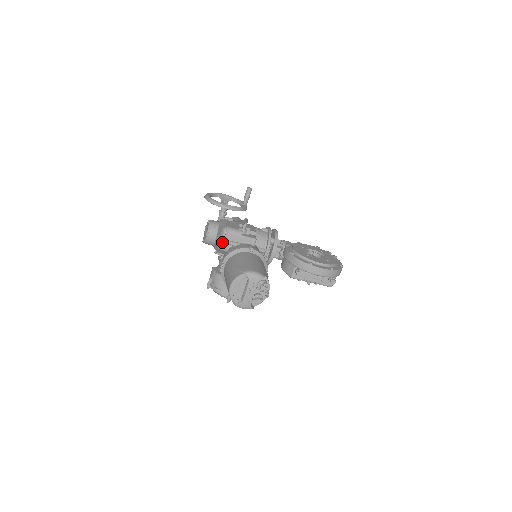
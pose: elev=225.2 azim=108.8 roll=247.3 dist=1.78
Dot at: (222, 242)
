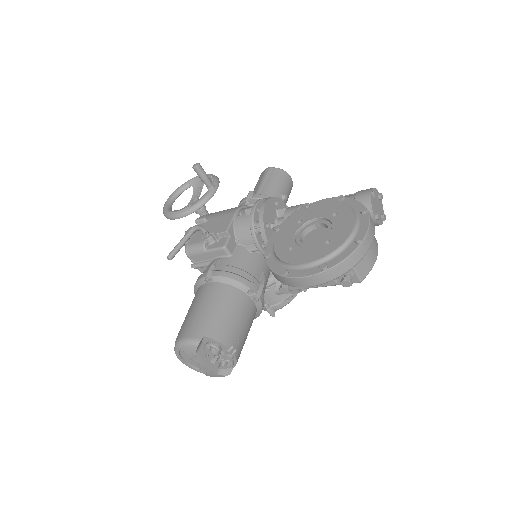
Dot at: occluded
